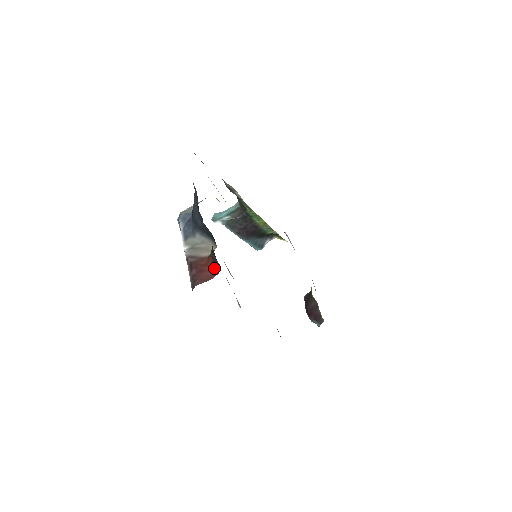
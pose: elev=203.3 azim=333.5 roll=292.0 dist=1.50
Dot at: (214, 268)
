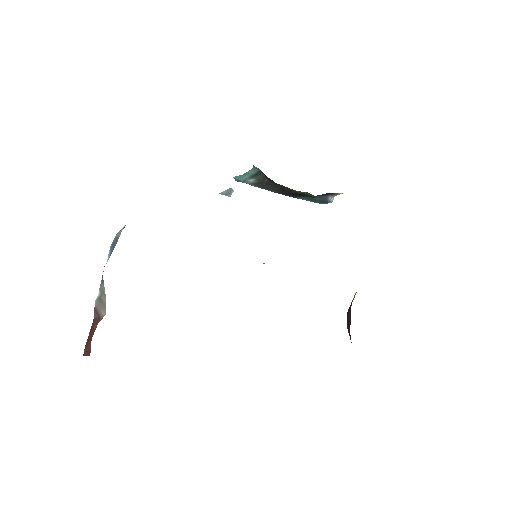
Dot at: occluded
